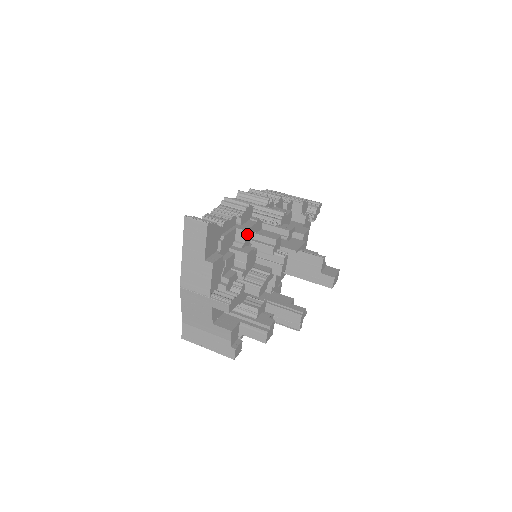
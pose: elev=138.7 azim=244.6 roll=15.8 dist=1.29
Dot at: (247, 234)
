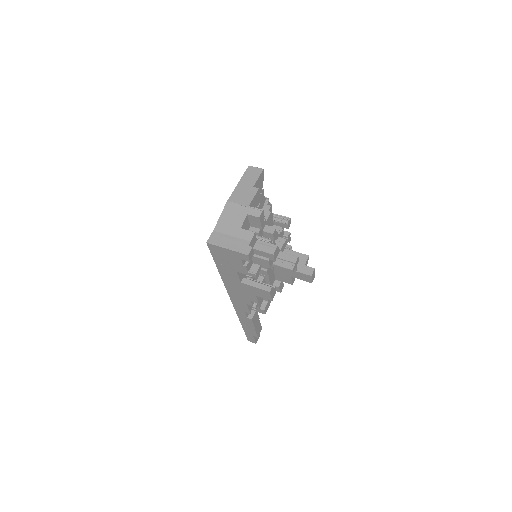
Dot at: (270, 211)
